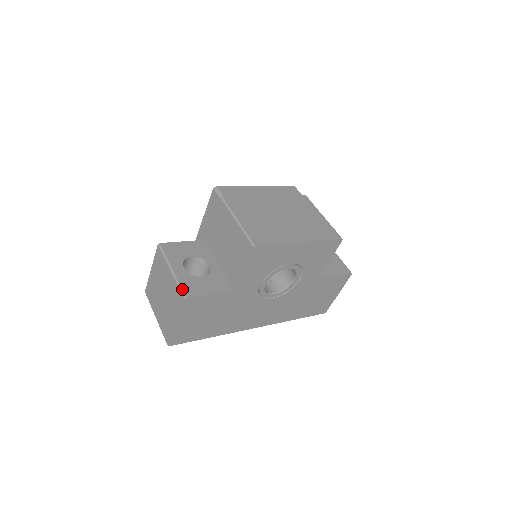
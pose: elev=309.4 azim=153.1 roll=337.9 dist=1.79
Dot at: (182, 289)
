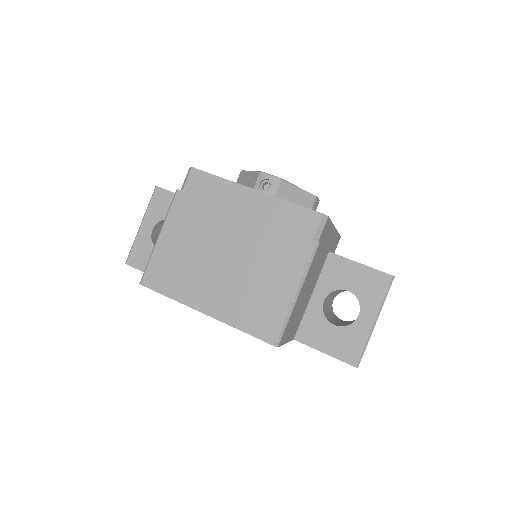
Dot at: (130, 252)
